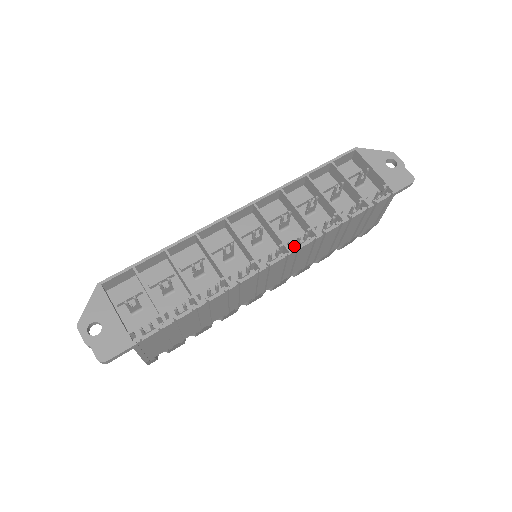
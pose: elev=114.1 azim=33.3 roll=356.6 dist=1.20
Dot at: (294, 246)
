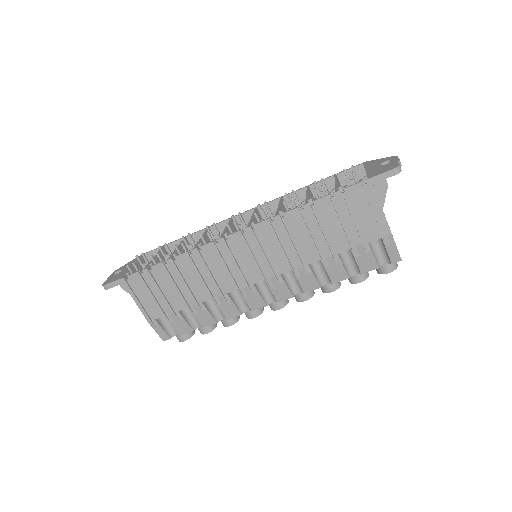
Dot at: occluded
